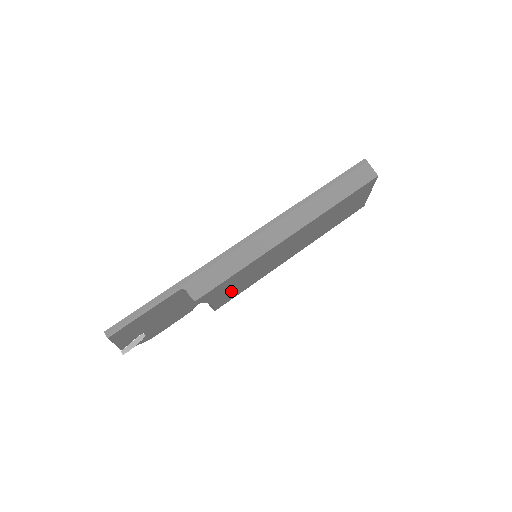
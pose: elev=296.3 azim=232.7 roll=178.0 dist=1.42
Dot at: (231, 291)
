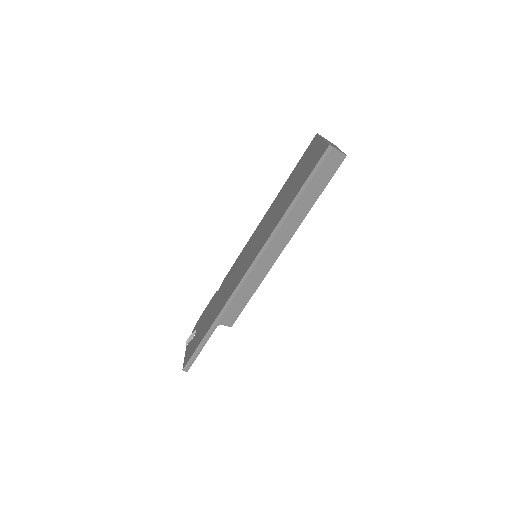
Dot at: occluded
